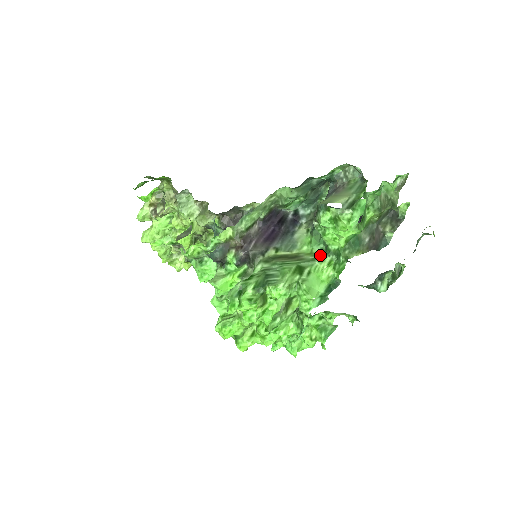
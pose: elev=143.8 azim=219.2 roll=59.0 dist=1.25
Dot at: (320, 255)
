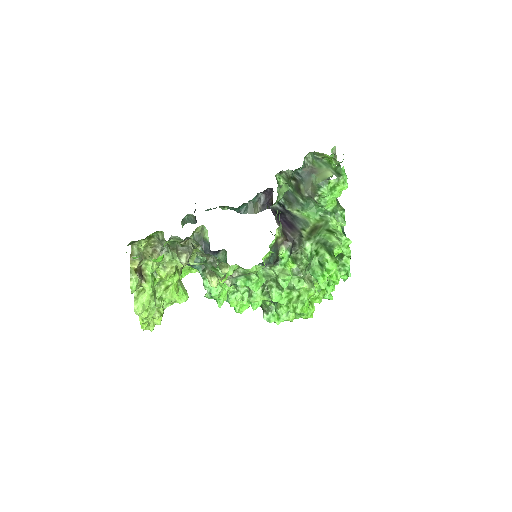
Dot at: (325, 218)
